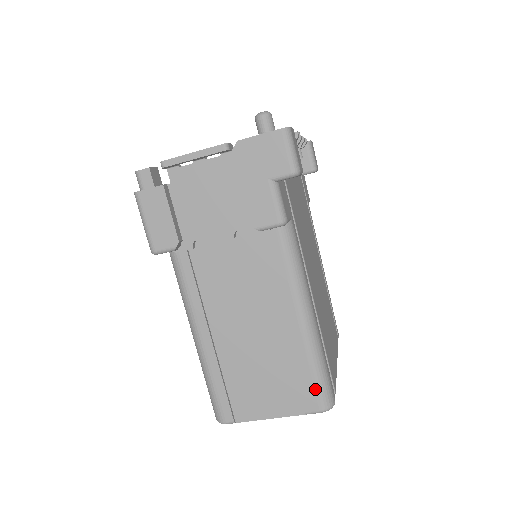
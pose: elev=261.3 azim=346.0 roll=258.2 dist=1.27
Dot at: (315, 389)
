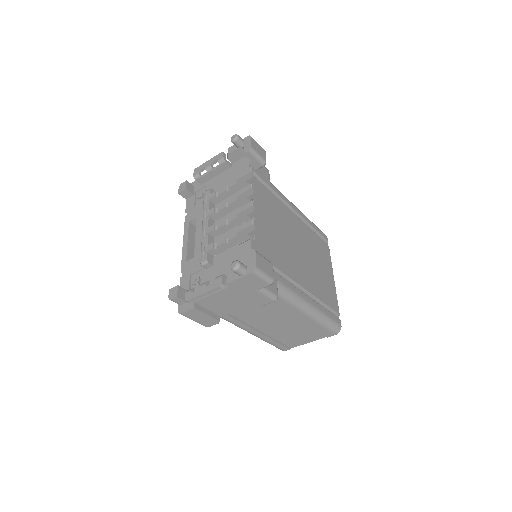
Dot at: (328, 330)
